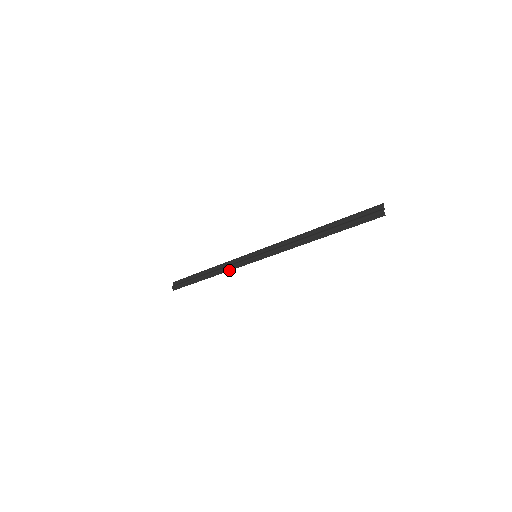
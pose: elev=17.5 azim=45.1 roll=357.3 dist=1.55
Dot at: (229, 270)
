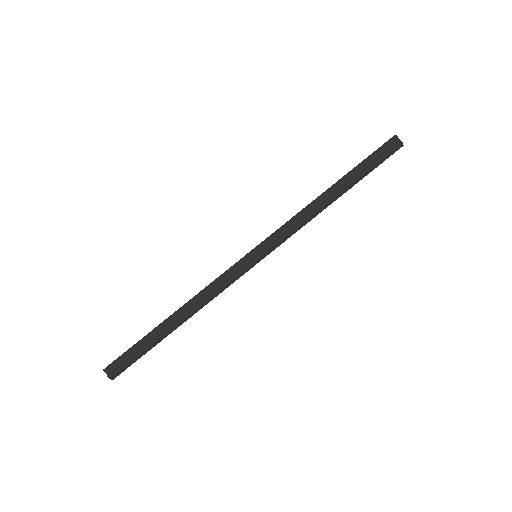
Dot at: (218, 294)
